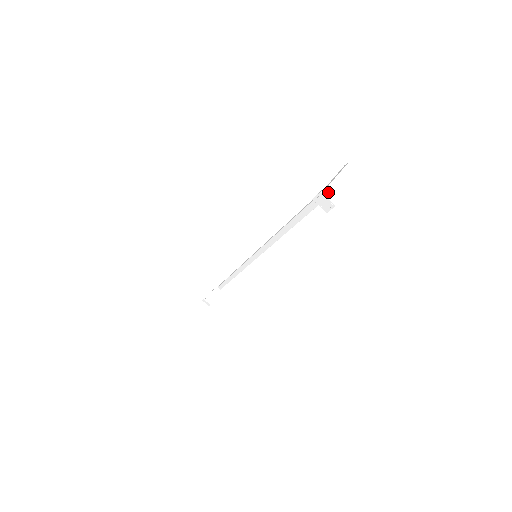
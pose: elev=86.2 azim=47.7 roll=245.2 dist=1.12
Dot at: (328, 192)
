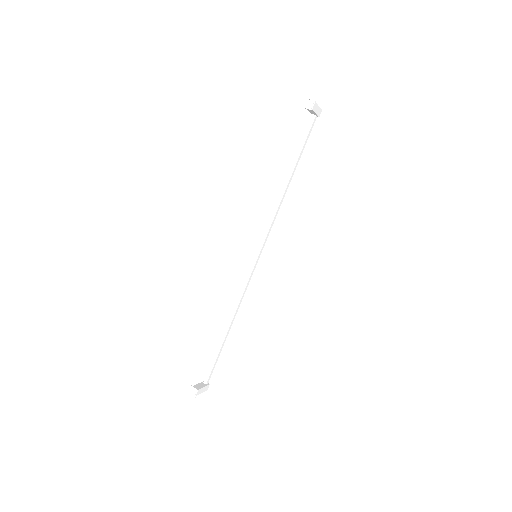
Dot at: (310, 101)
